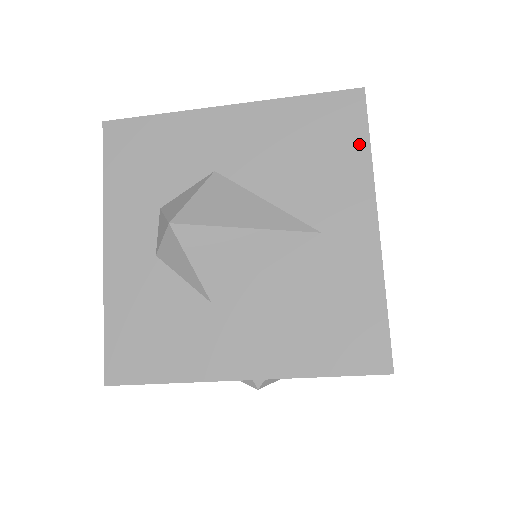
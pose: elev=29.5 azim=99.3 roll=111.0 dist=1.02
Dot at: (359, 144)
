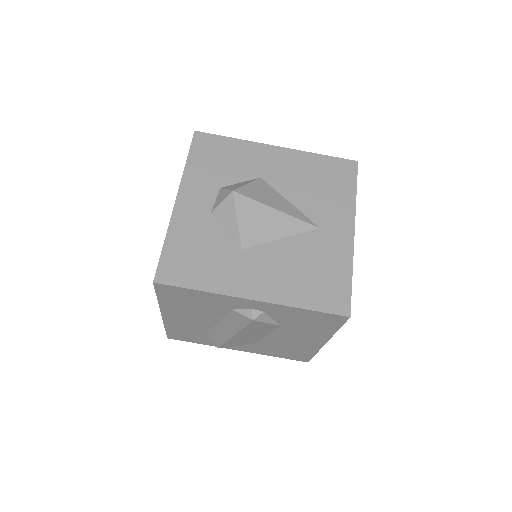
Dot at: (350, 188)
